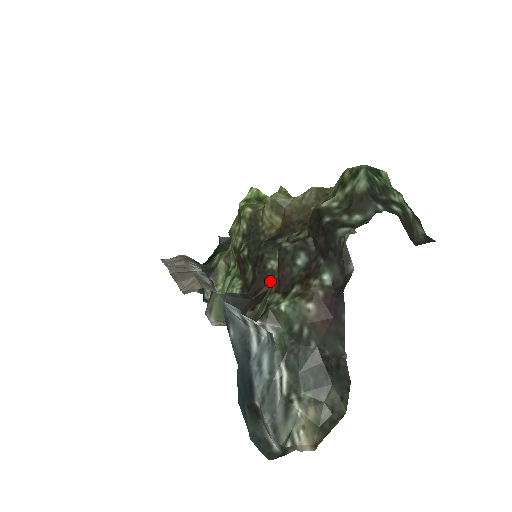
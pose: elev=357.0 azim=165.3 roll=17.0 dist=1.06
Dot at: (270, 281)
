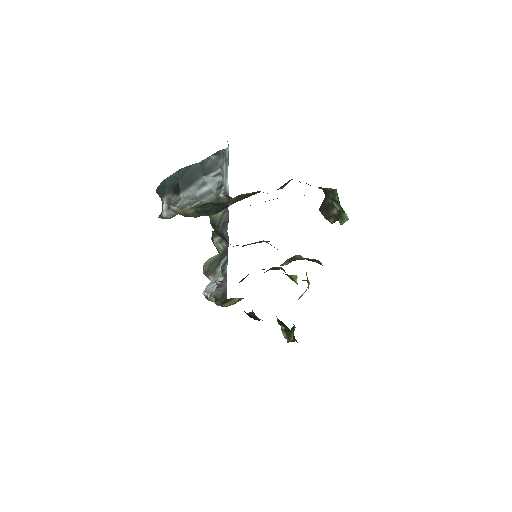
Dot at: occluded
